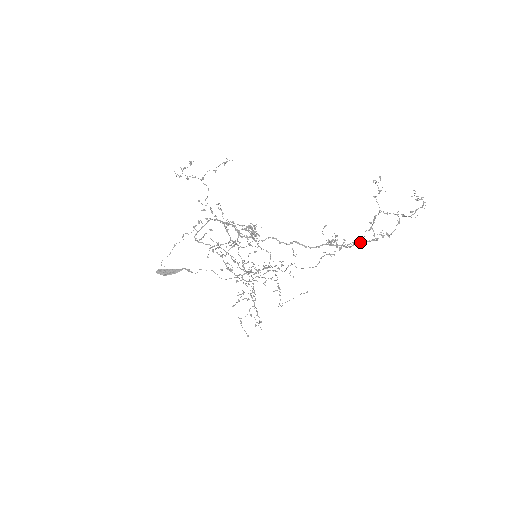
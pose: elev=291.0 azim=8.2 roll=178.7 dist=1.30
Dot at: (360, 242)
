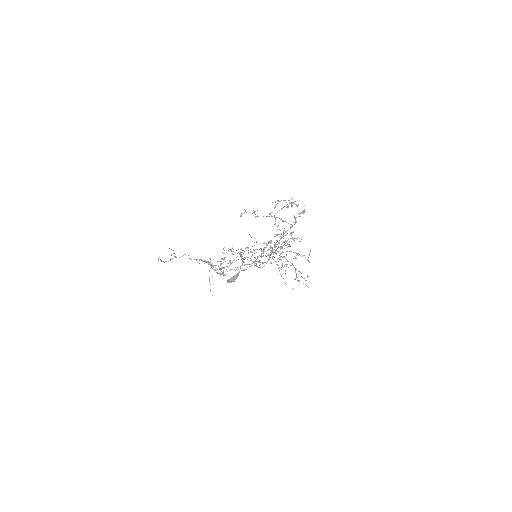
Dot at: occluded
